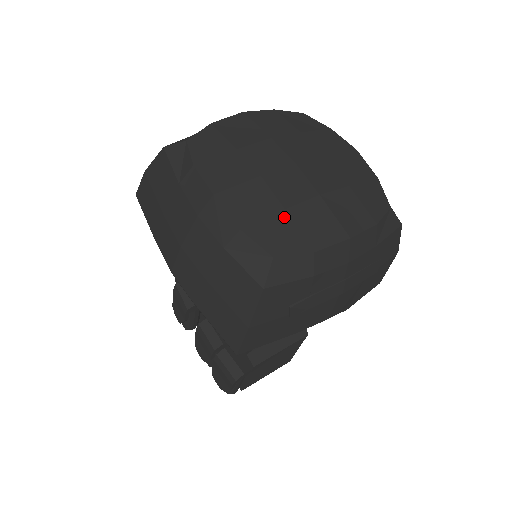
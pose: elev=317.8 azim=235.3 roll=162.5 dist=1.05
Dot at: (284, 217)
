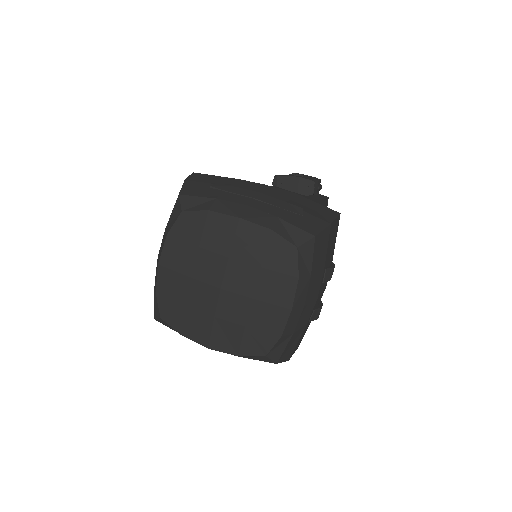
Dot at: (182, 308)
